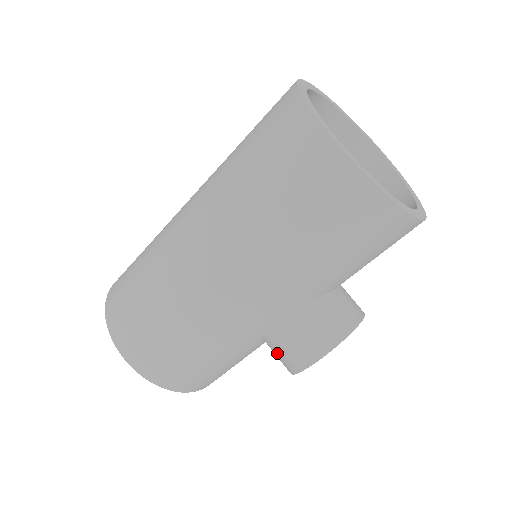
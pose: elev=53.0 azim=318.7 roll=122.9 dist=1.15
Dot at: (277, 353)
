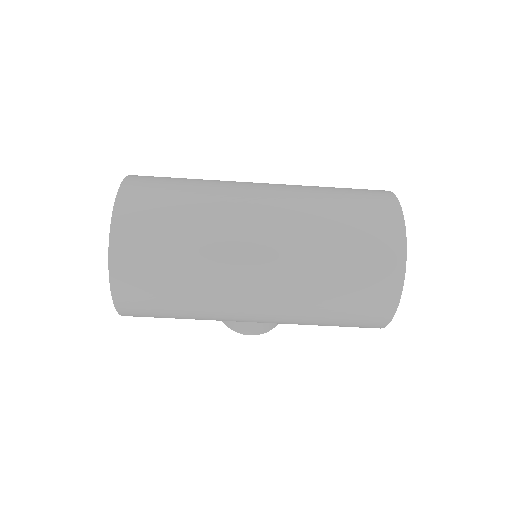
Dot at: occluded
